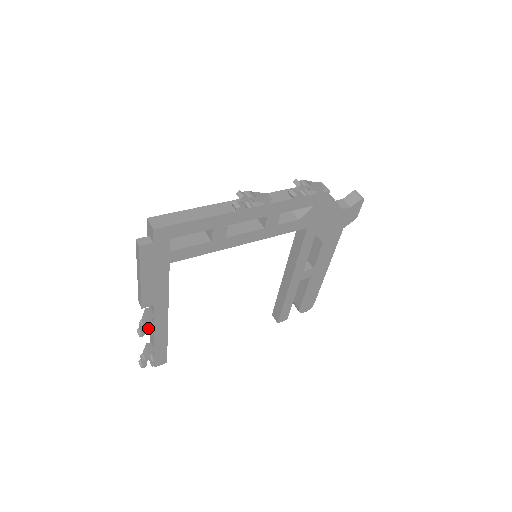
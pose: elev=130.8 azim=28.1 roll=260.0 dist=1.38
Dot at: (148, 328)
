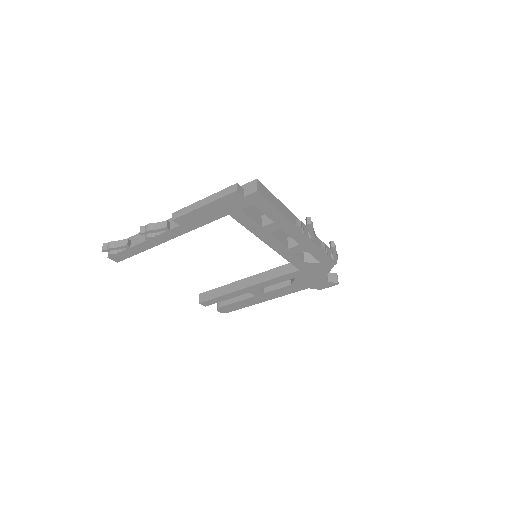
Dot at: occluded
